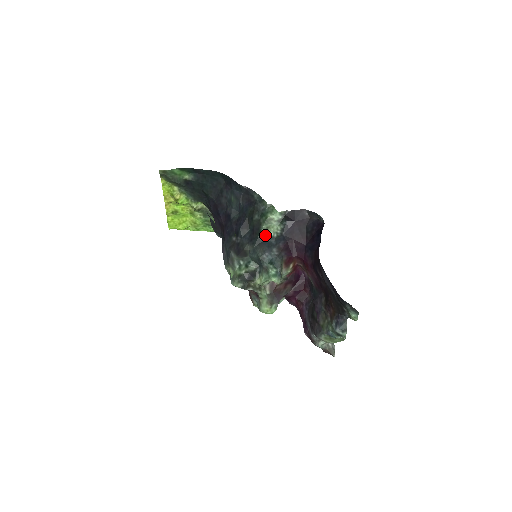
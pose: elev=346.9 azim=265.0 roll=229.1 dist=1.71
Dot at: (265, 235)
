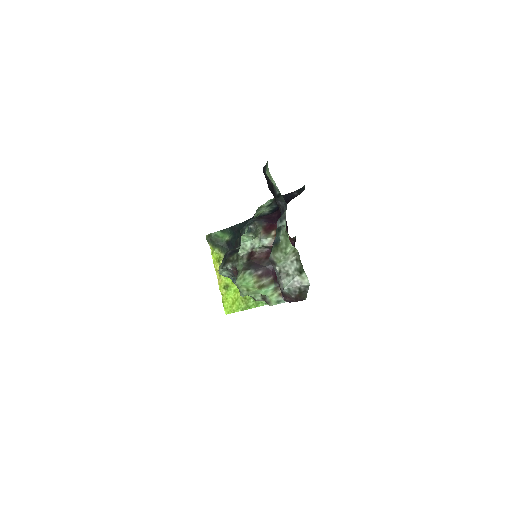
Dot at: occluded
